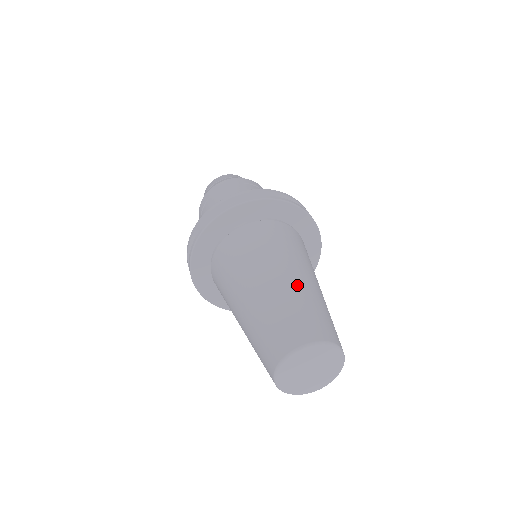
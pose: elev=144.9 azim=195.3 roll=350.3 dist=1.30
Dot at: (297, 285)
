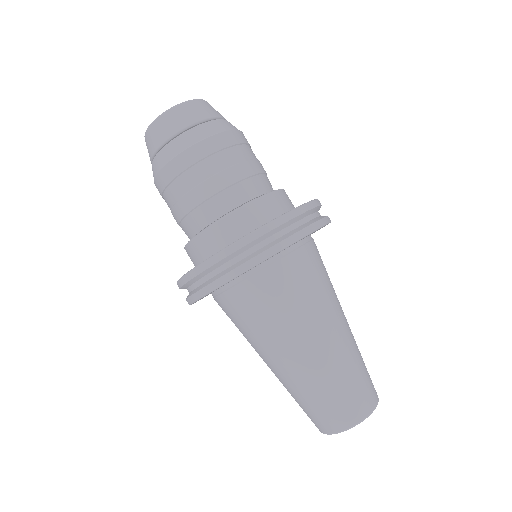
Dot at: (306, 373)
